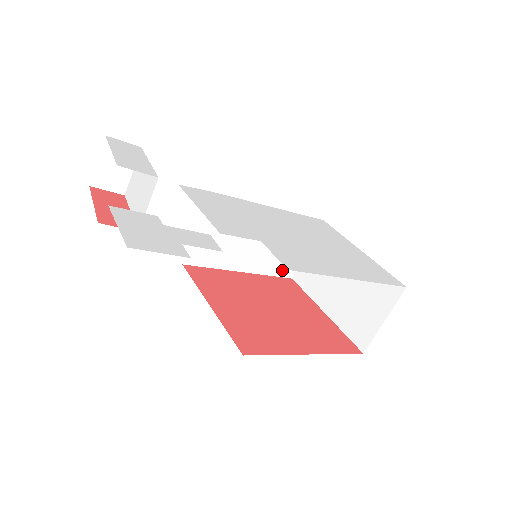
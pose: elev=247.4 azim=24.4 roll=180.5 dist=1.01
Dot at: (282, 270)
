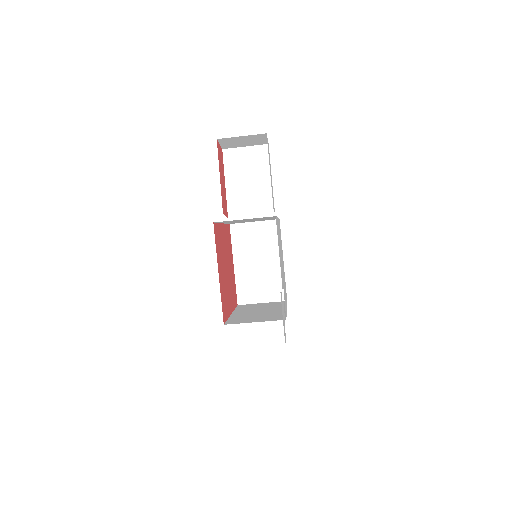
Dot at: occluded
